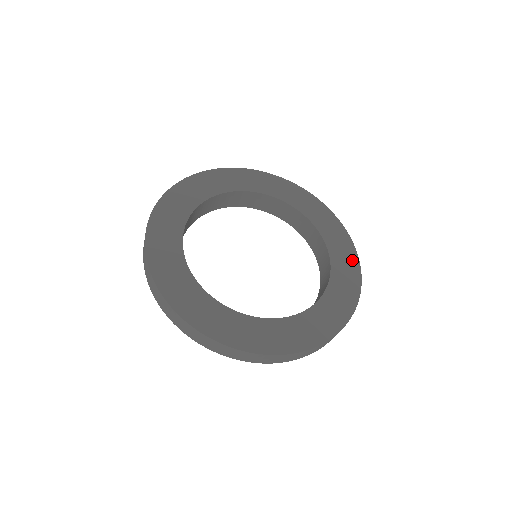
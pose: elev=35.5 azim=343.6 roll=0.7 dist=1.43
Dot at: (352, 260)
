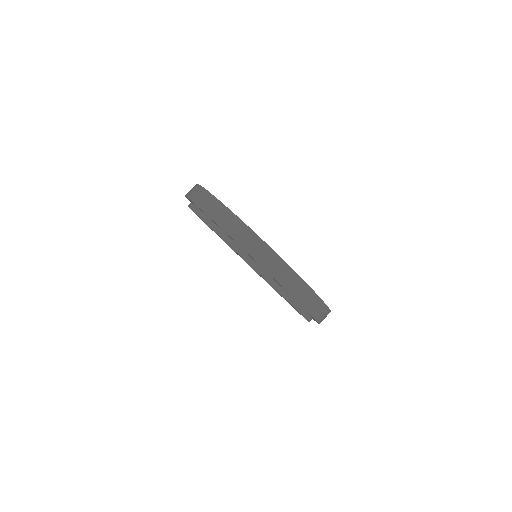
Dot at: occluded
